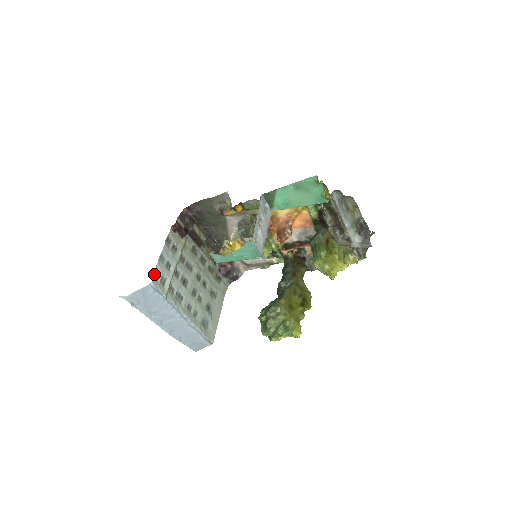
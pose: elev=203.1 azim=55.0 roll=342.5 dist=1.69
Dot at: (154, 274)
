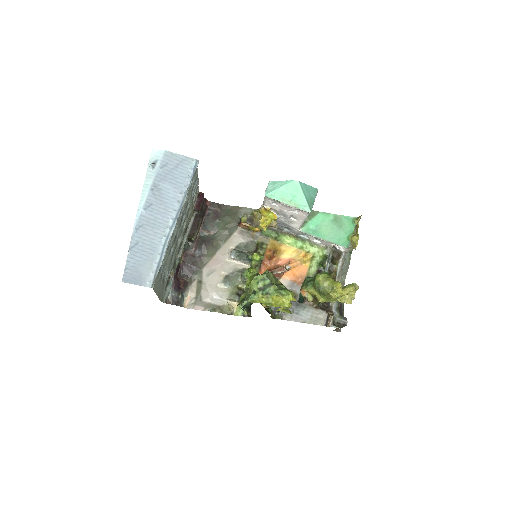
Dot at: occluded
